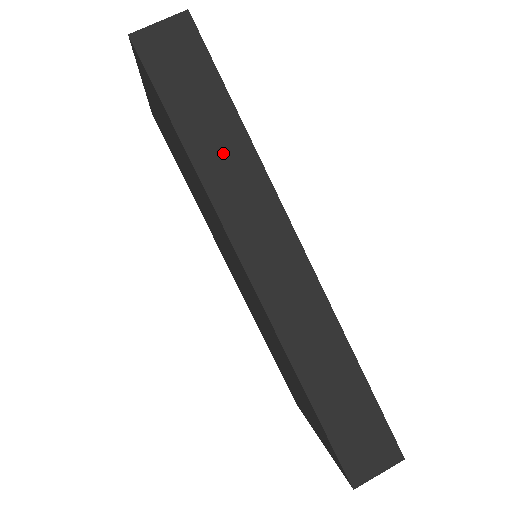
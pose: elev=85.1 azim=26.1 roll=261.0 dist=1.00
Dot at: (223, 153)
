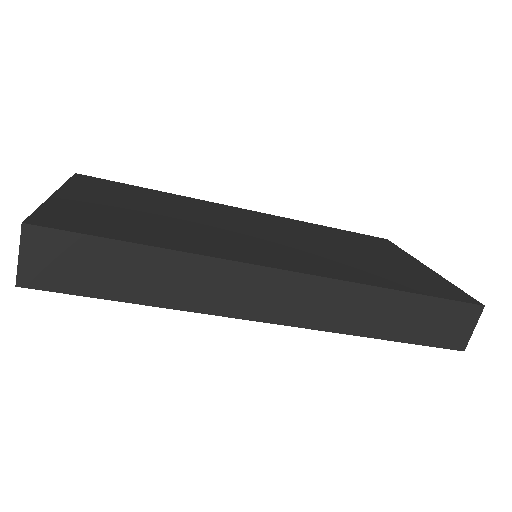
Dot at: (170, 279)
